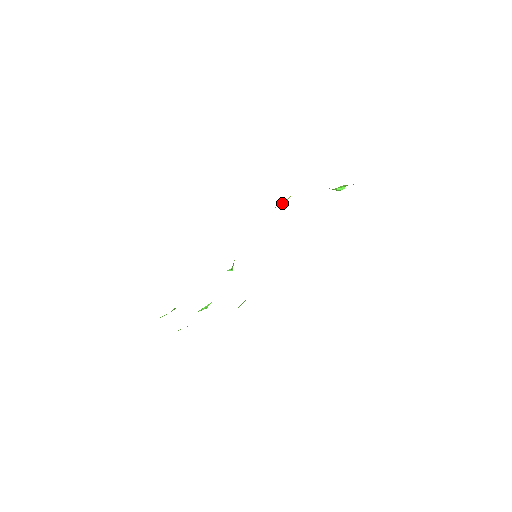
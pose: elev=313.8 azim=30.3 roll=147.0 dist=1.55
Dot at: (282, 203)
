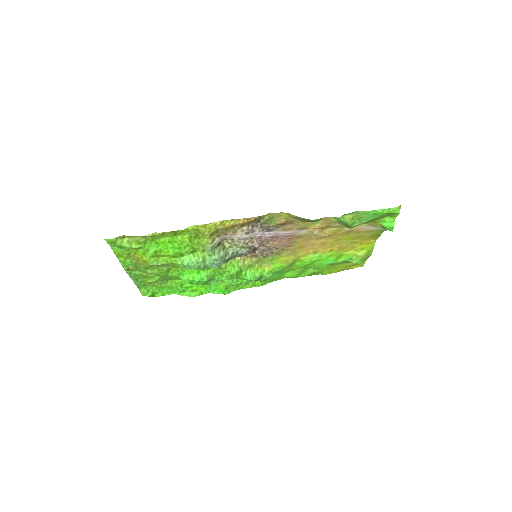
Dot at: (354, 257)
